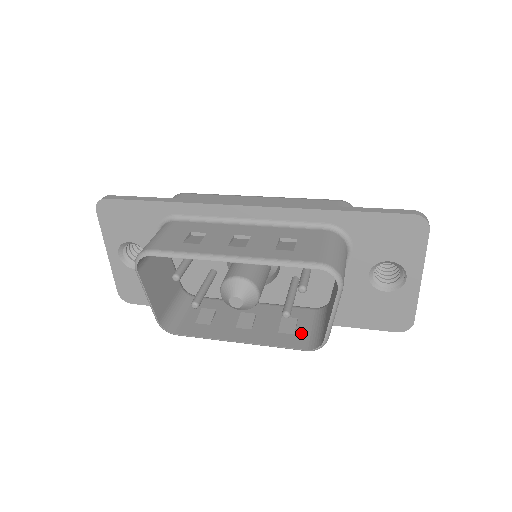
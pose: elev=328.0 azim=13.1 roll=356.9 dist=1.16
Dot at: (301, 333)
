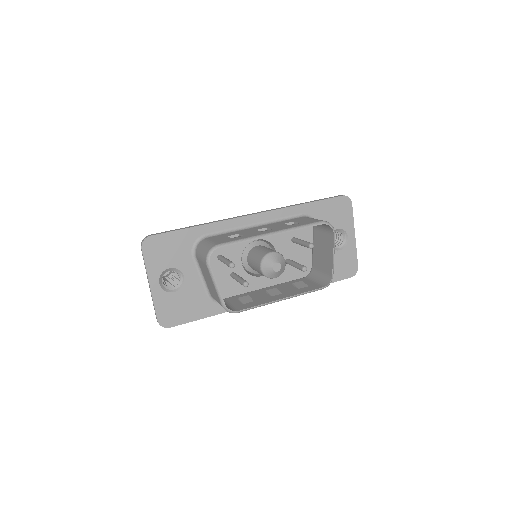
Dot at: (311, 285)
